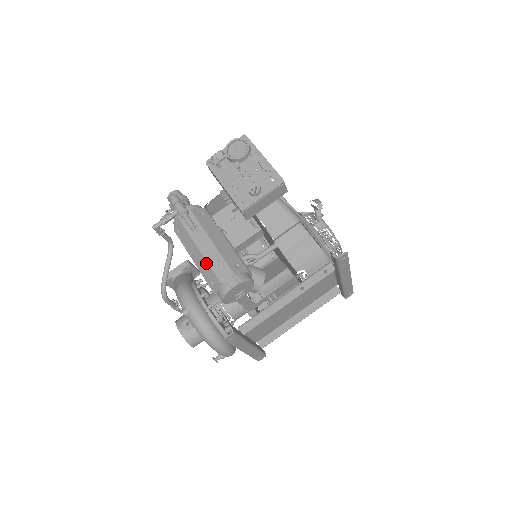
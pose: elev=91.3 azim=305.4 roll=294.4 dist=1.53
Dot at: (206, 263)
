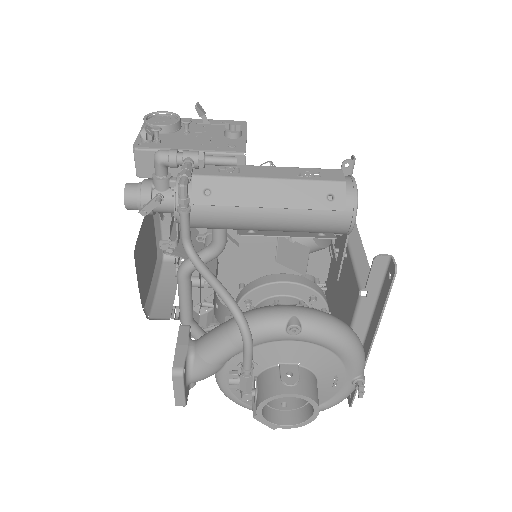
Dot at: (298, 182)
